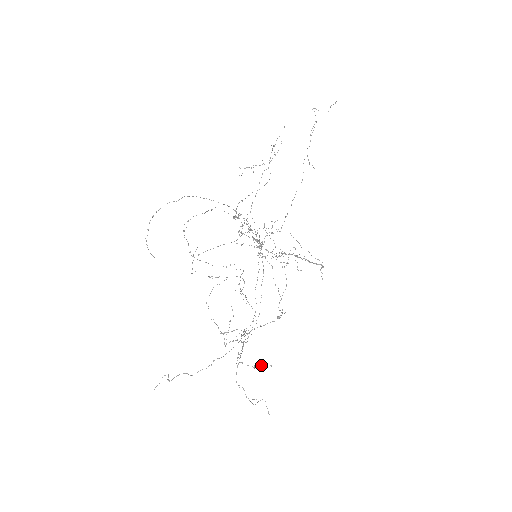
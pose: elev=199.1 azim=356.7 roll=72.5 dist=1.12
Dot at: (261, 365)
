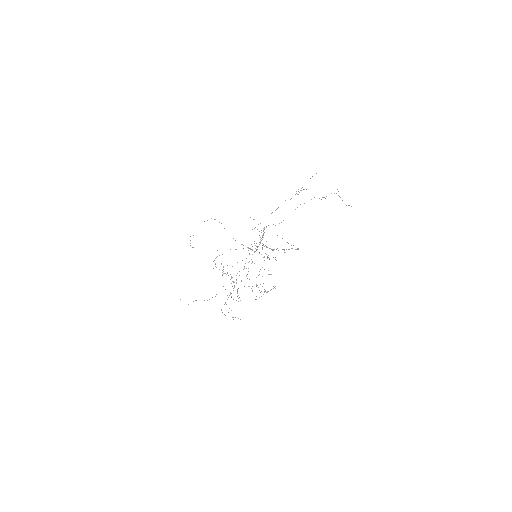
Dot at: occluded
